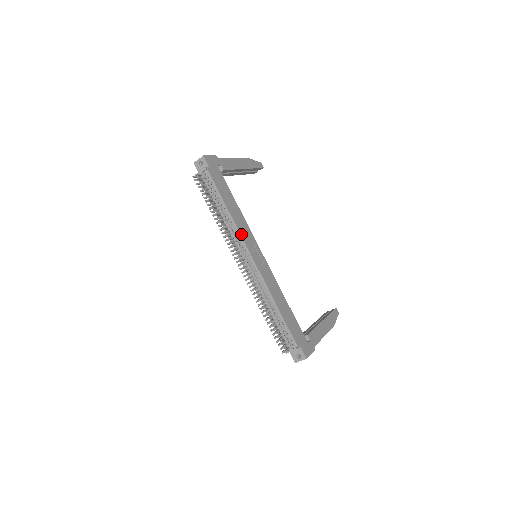
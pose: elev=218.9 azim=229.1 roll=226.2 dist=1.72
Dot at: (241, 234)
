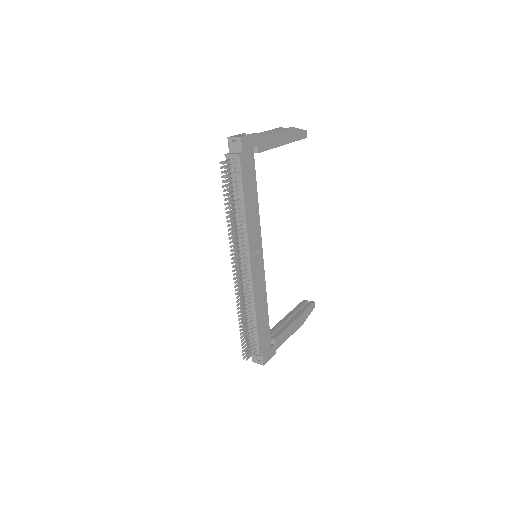
Dot at: (249, 238)
